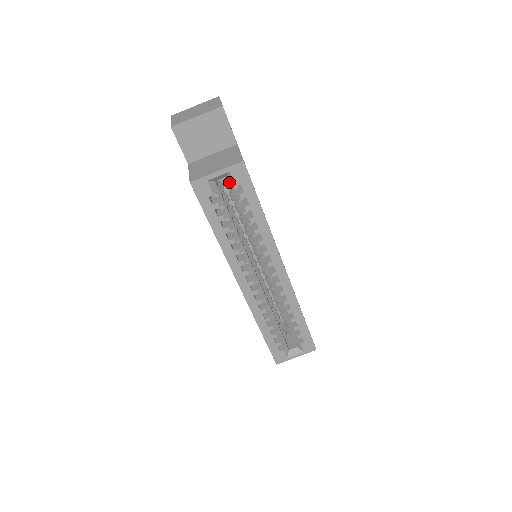
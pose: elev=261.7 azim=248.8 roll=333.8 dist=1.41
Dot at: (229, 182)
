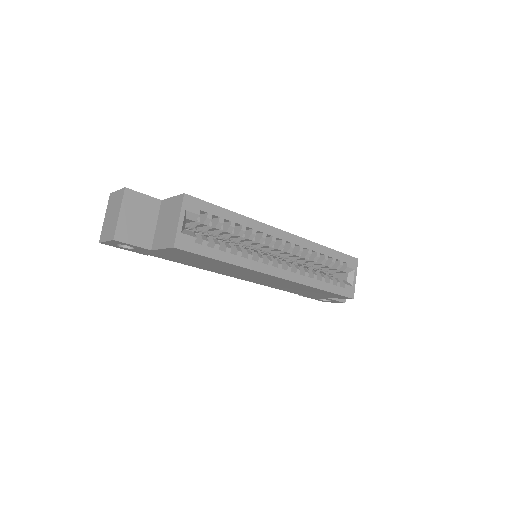
Dot at: (192, 219)
